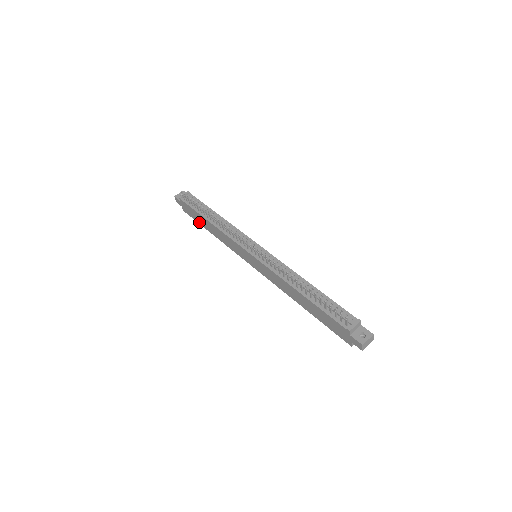
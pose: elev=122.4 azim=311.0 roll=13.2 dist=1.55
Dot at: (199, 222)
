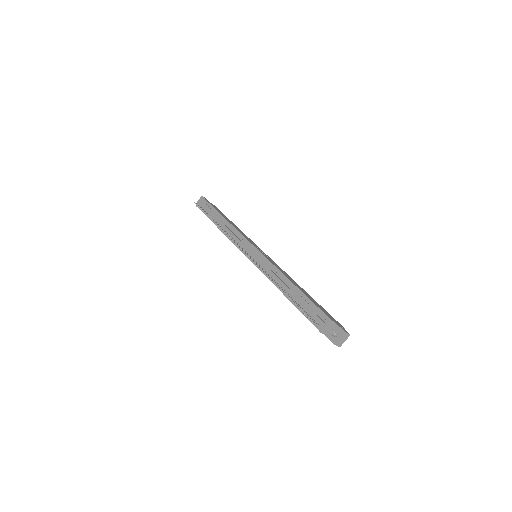
Dot at: occluded
